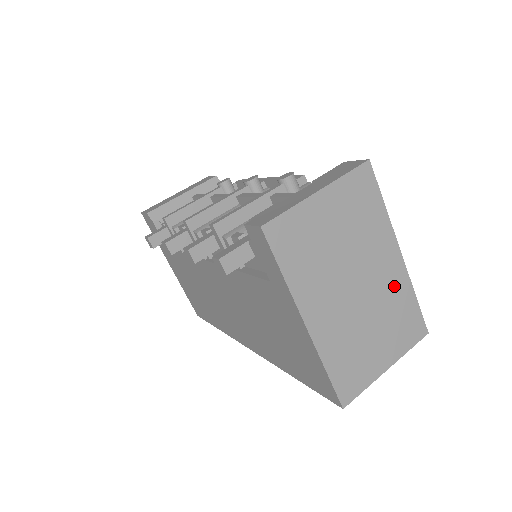
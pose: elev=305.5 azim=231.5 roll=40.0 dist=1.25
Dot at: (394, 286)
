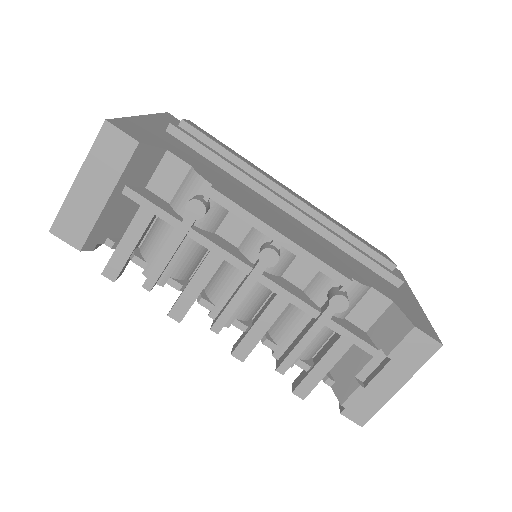
Dot at: occluded
